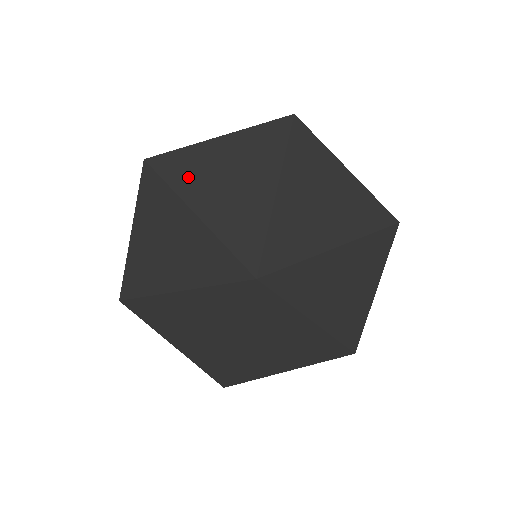
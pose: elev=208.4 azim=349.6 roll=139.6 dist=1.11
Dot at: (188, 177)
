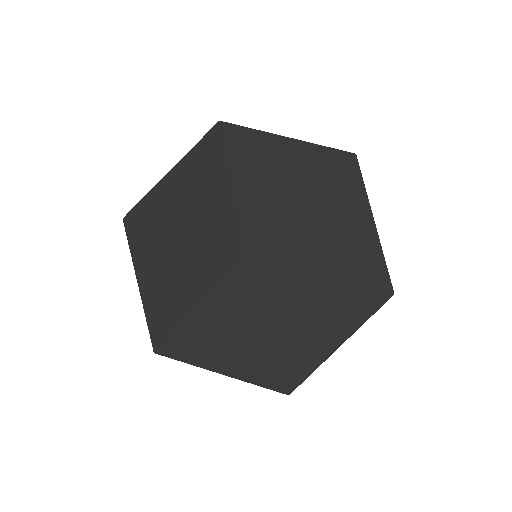
Dot at: (244, 150)
